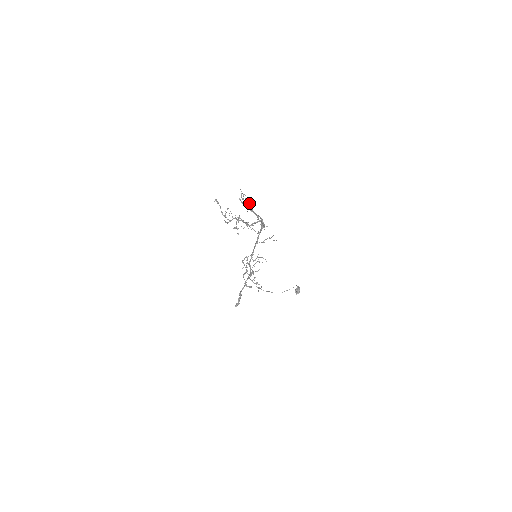
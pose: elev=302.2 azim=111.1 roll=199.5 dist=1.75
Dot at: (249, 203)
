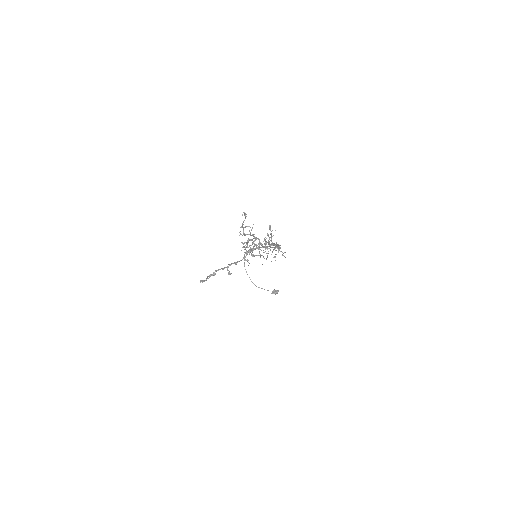
Dot at: occluded
